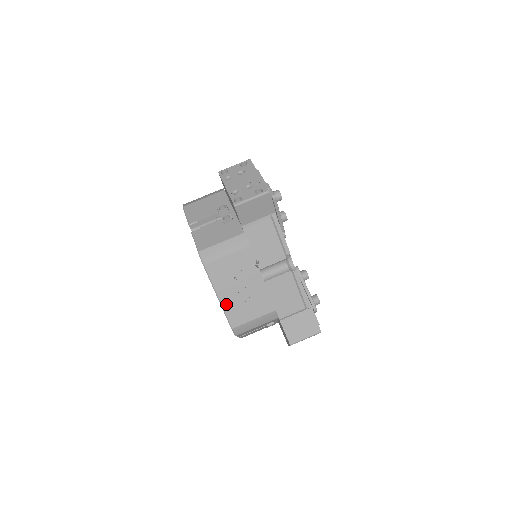
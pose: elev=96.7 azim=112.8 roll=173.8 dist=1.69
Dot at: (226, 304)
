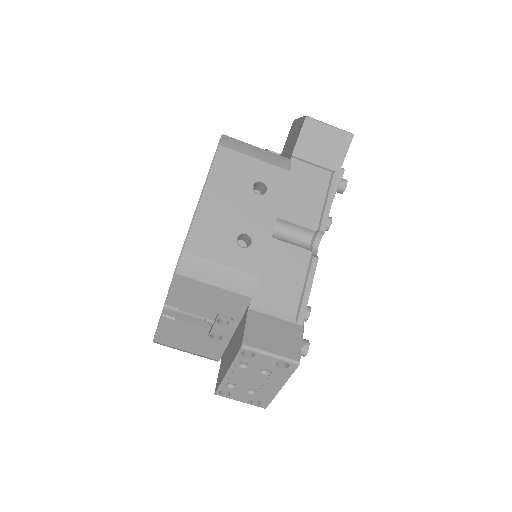
Dot at: occluded
